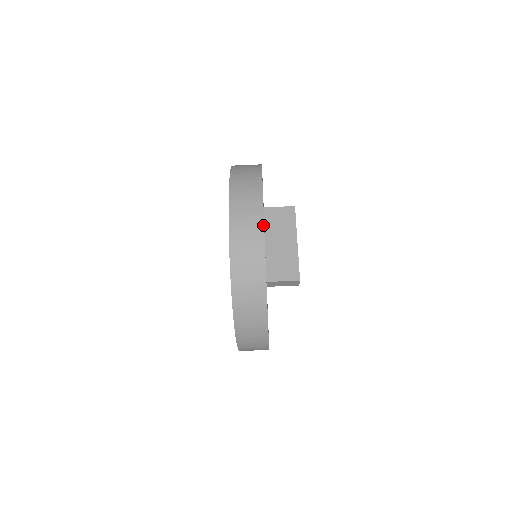
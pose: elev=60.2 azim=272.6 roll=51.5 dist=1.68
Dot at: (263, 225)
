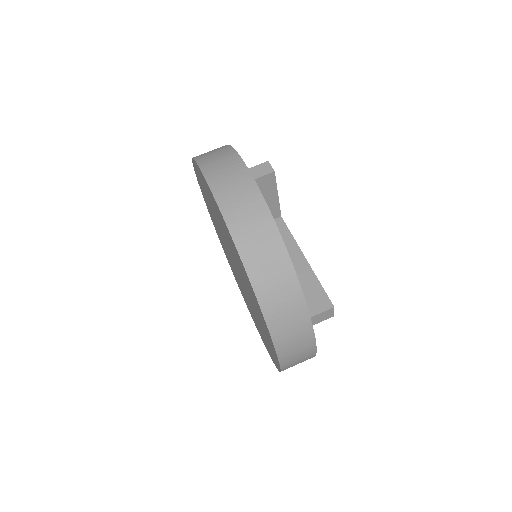
Dot at: occluded
